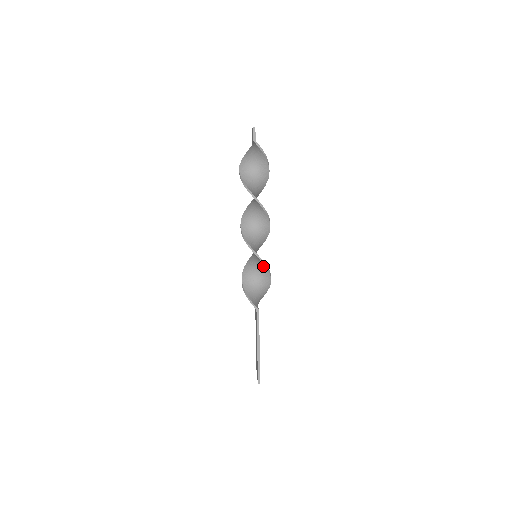
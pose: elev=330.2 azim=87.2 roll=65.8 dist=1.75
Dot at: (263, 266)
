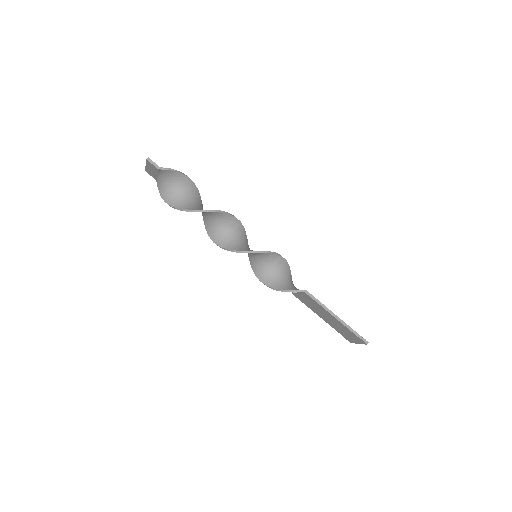
Dot at: (271, 256)
